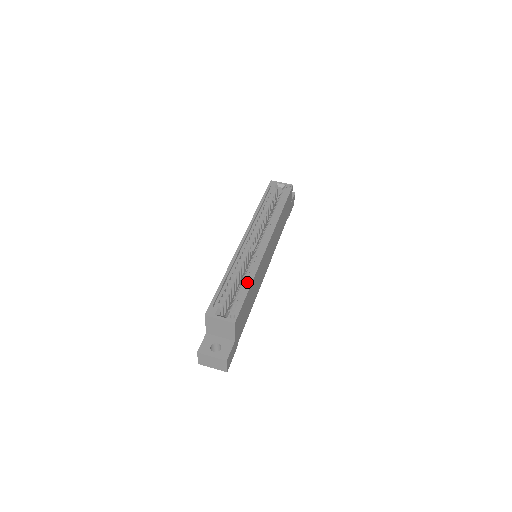
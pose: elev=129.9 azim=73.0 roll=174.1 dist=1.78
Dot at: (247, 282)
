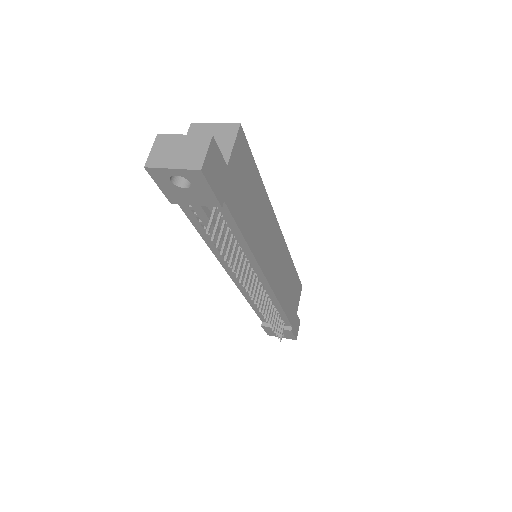
Dot at: occluded
